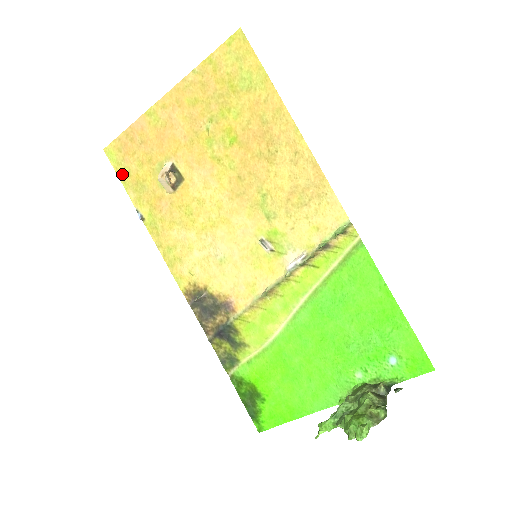
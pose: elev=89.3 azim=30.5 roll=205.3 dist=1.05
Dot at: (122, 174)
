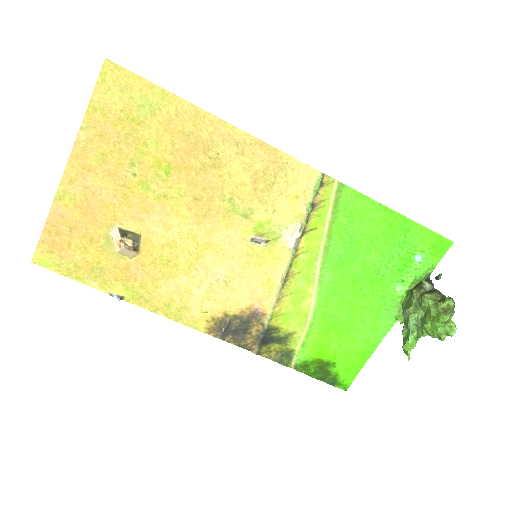
Dot at: (69, 272)
